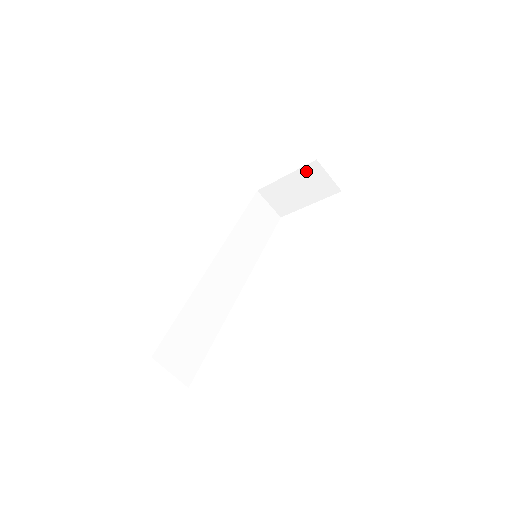
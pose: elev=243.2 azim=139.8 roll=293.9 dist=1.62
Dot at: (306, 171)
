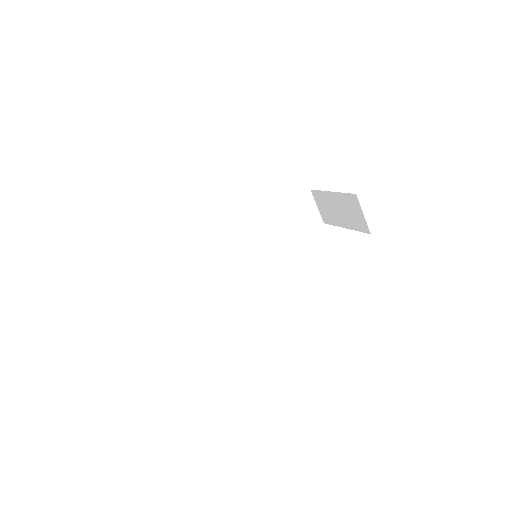
Dot at: (347, 198)
